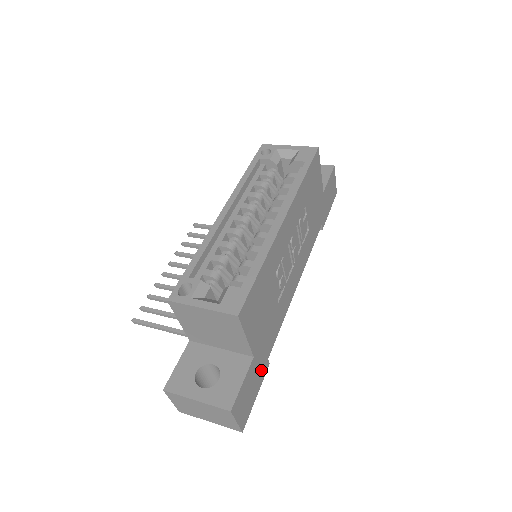
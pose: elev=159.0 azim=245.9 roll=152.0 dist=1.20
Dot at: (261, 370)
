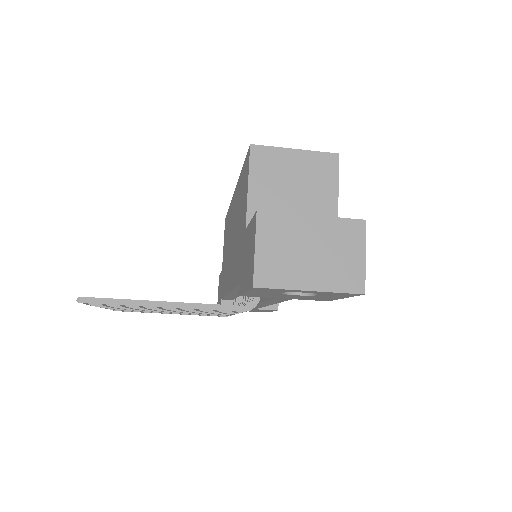
Dot at: occluded
